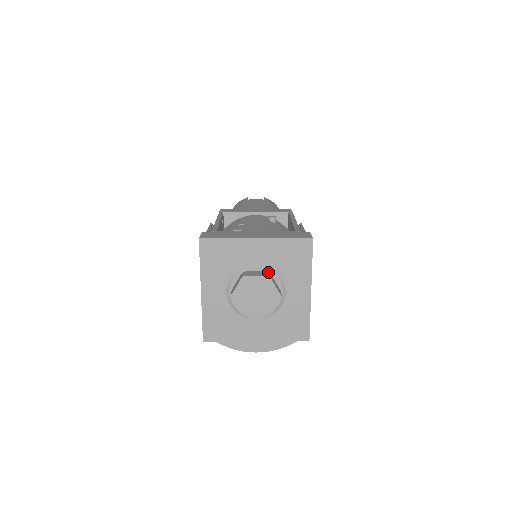
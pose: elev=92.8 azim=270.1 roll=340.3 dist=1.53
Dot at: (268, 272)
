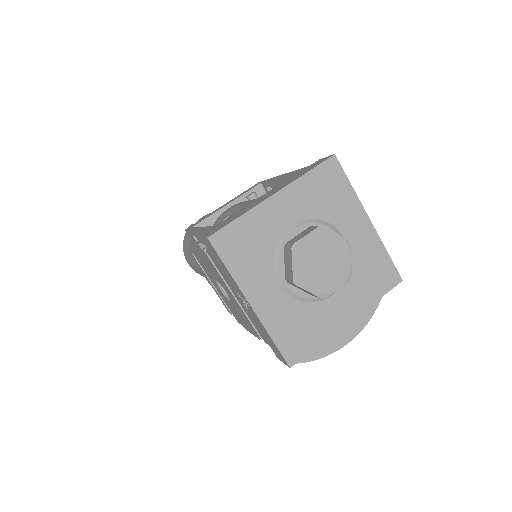
Dot at: (312, 226)
